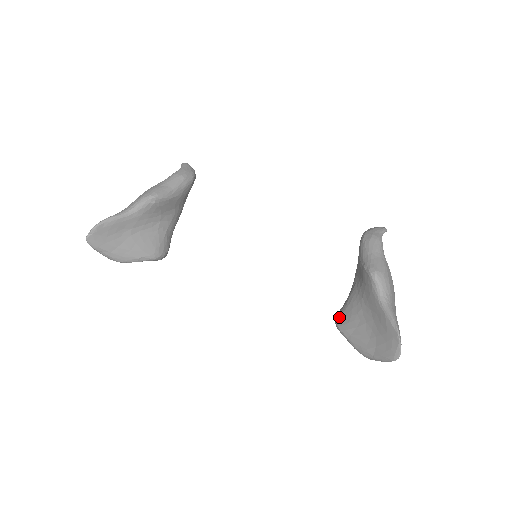
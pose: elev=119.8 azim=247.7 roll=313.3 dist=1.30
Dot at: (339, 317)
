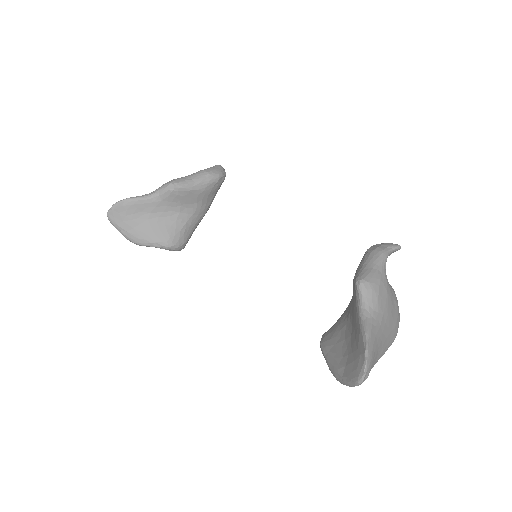
Dot at: (325, 333)
